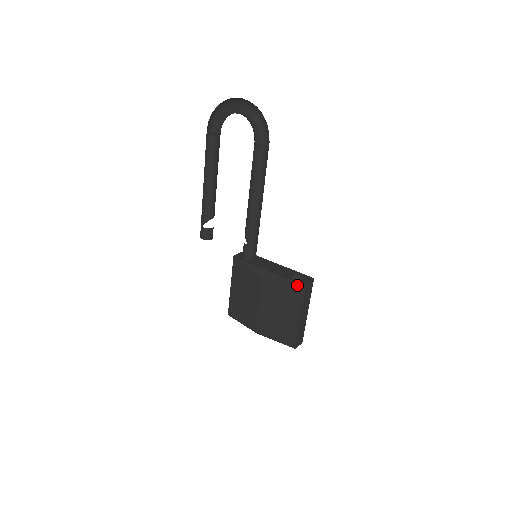
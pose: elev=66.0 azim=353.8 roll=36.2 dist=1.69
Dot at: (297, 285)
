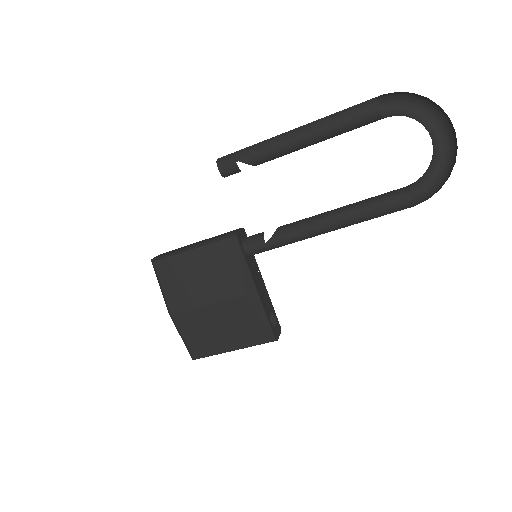
Dot at: (271, 335)
